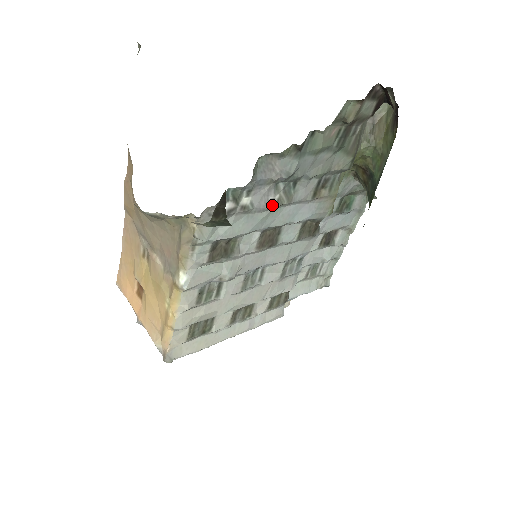
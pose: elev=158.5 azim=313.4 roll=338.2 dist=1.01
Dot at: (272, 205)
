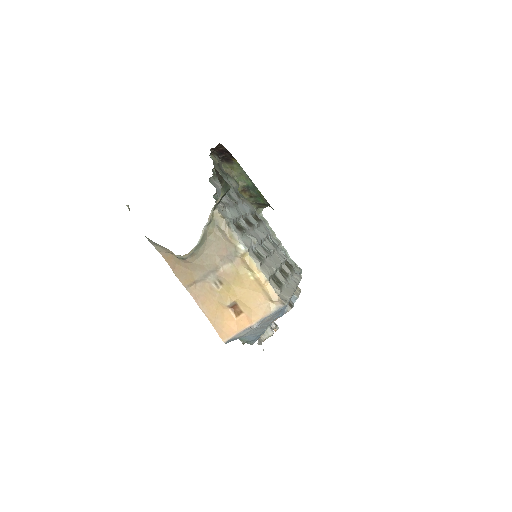
Dot at: (233, 202)
